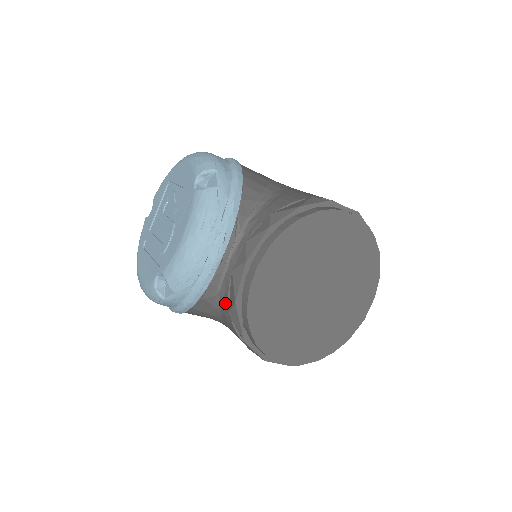
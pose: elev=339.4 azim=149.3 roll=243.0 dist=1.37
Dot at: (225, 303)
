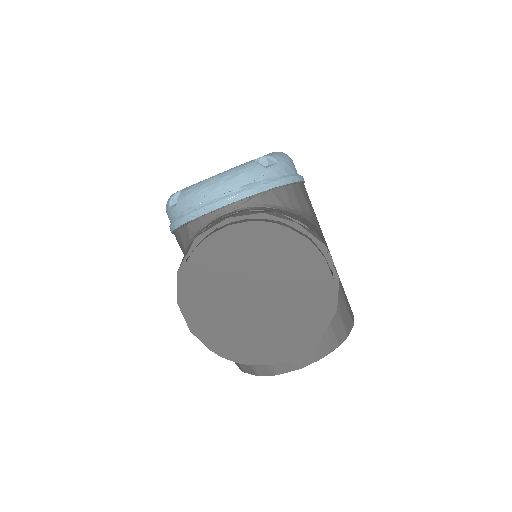
Dot at: occluded
